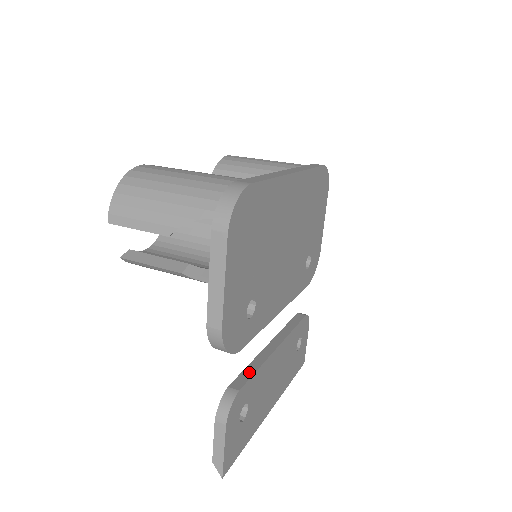
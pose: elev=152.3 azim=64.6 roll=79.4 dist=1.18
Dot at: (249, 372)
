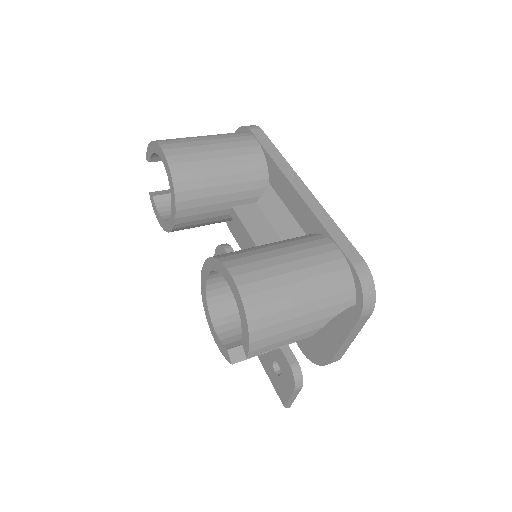
Dot at: occluded
